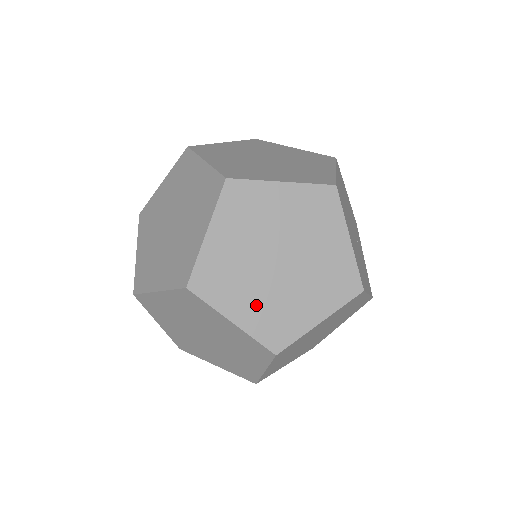
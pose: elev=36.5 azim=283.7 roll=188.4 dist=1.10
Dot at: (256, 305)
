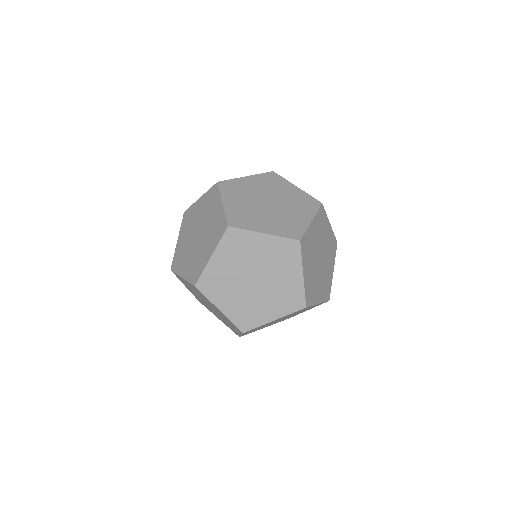
Dot at: (235, 303)
